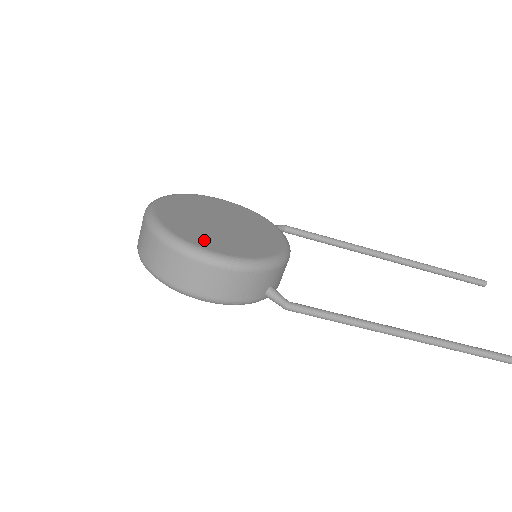
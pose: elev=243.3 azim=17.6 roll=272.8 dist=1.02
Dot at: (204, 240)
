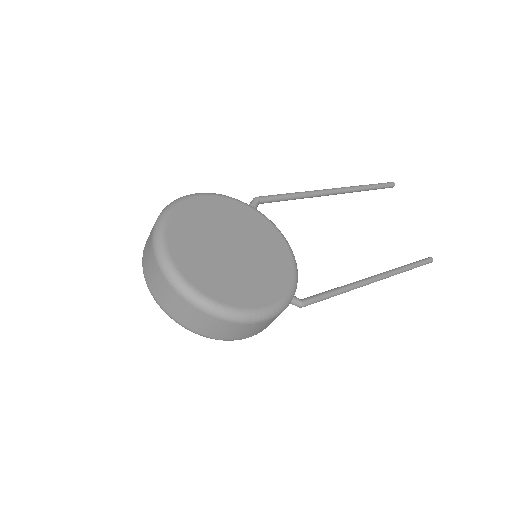
Dot at: (245, 295)
